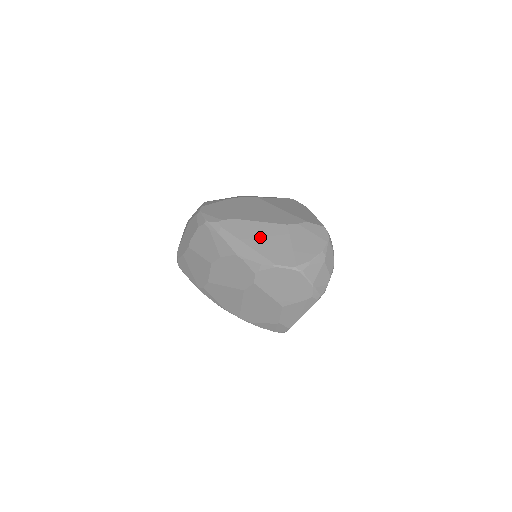
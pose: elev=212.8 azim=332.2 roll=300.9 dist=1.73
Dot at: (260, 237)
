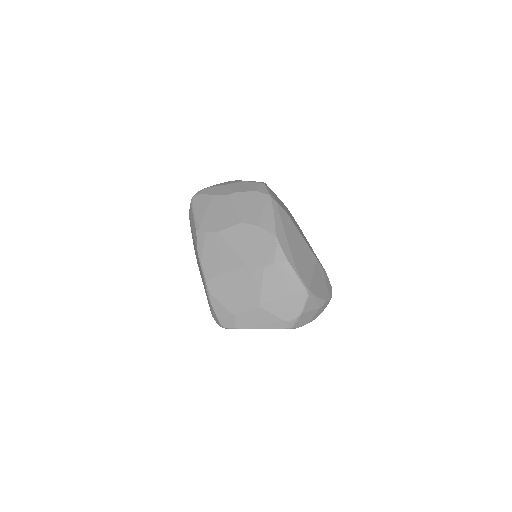
Dot at: (298, 245)
